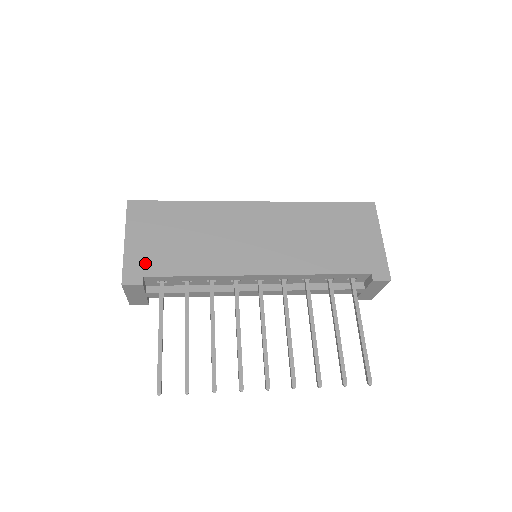
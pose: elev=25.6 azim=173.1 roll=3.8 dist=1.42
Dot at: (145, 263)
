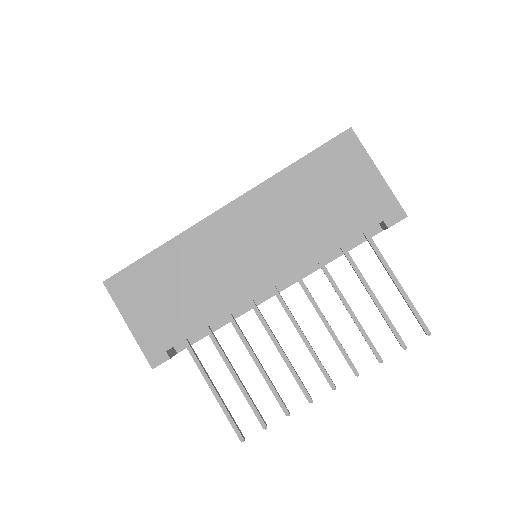
Dot at: (159, 337)
